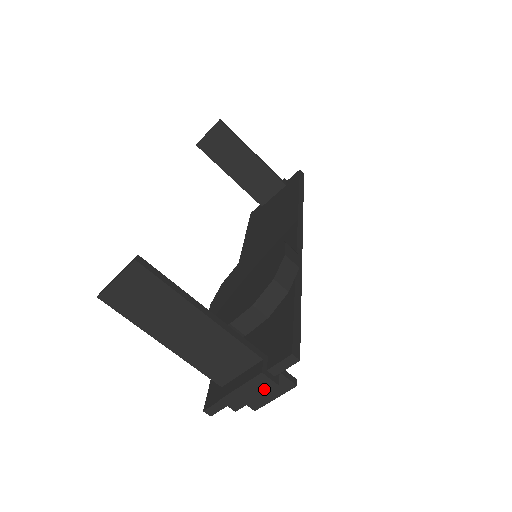
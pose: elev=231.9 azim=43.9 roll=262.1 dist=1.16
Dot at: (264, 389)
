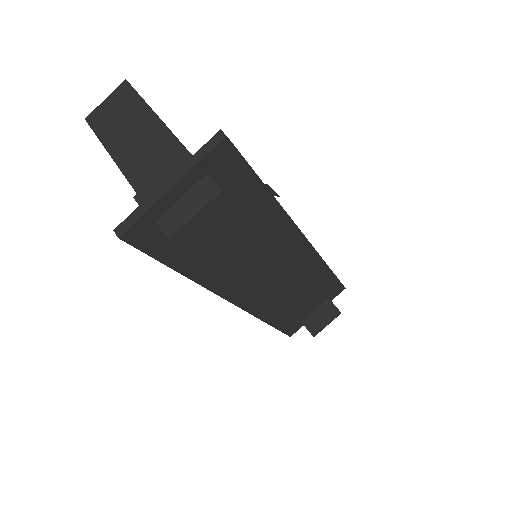
Dot at: (182, 172)
